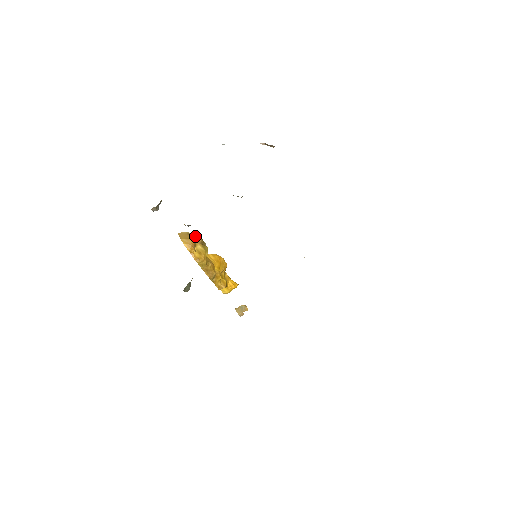
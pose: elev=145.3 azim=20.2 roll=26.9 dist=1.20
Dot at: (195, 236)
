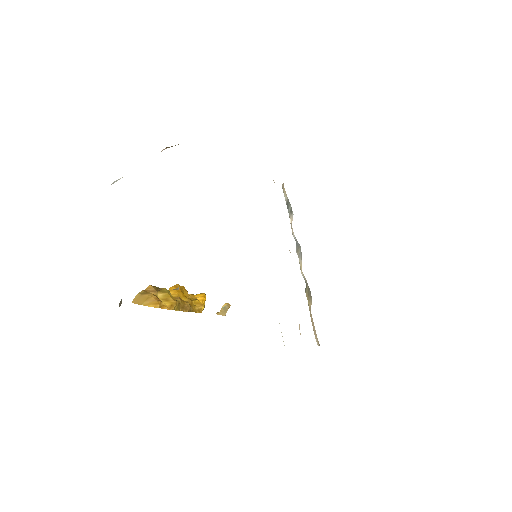
Dot at: (146, 290)
